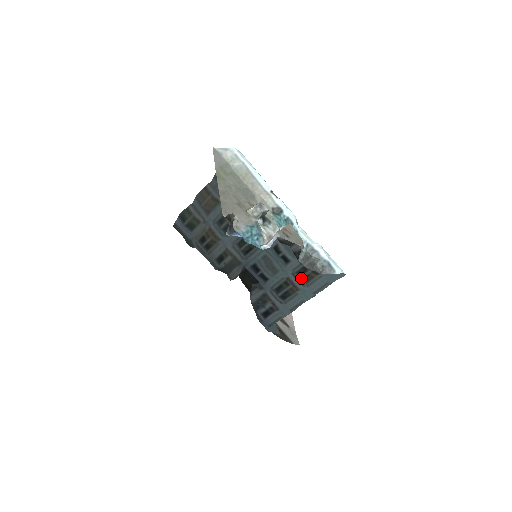
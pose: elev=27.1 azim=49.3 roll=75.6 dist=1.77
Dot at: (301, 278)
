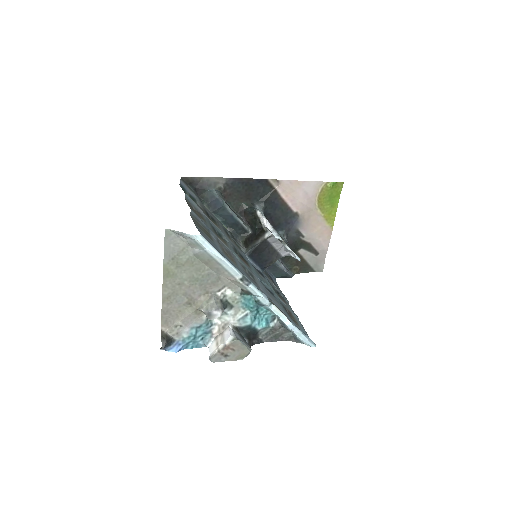
Dot at: (286, 308)
